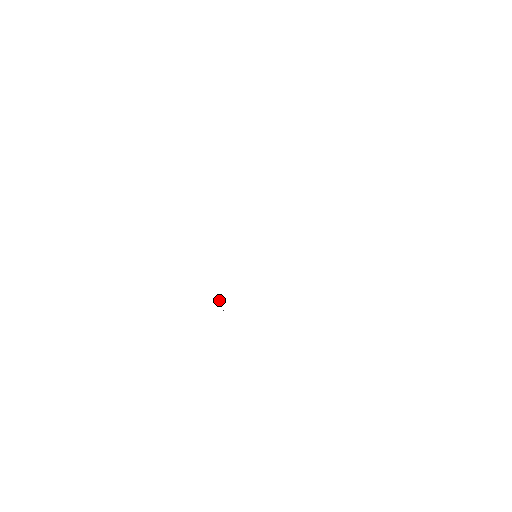
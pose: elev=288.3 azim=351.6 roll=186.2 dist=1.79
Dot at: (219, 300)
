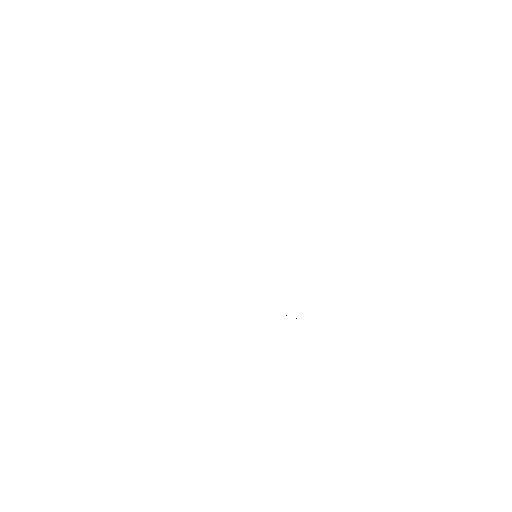
Dot at: occluded
